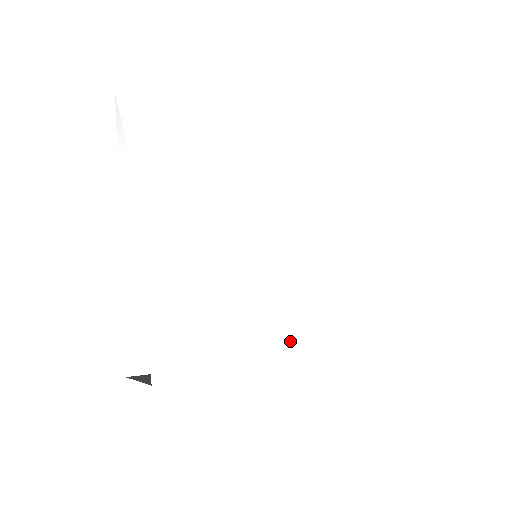
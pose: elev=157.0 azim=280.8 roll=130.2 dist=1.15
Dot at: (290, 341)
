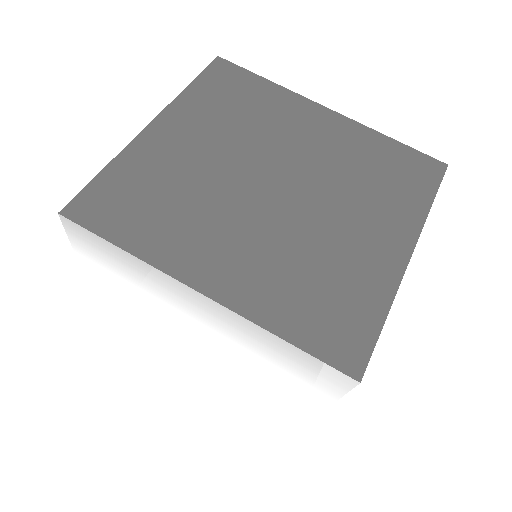
Dot at: (192, 375)
